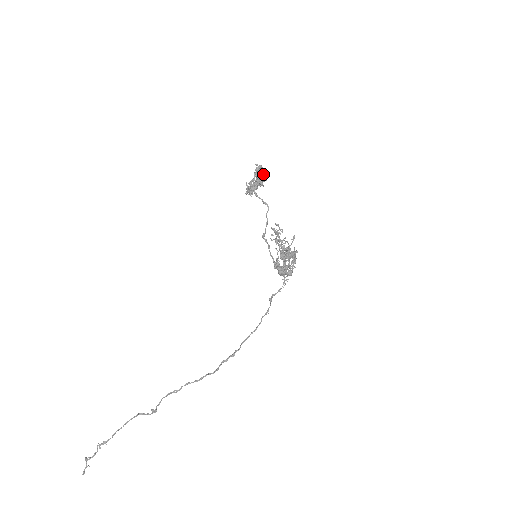
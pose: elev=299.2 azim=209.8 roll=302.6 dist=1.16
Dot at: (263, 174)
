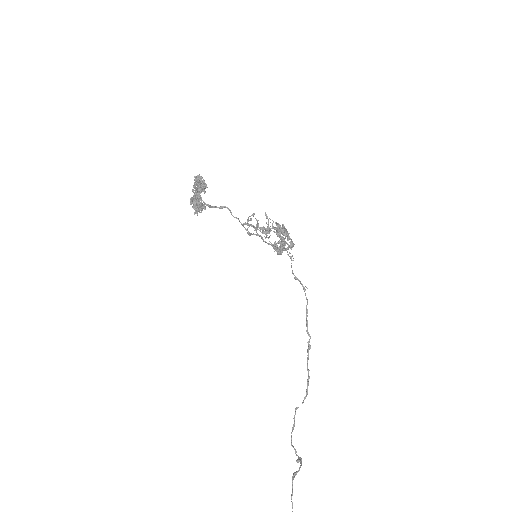
Dot at: (200, 183)
